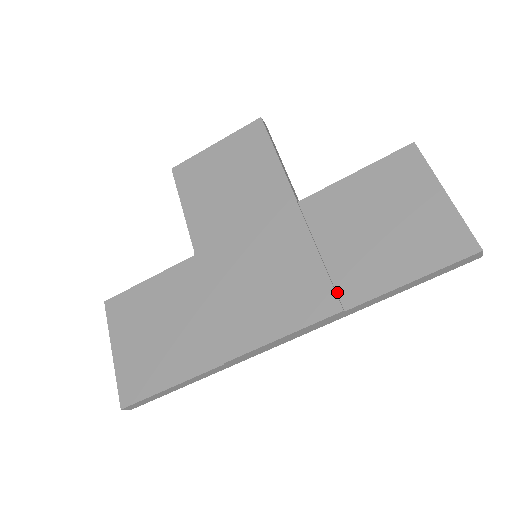
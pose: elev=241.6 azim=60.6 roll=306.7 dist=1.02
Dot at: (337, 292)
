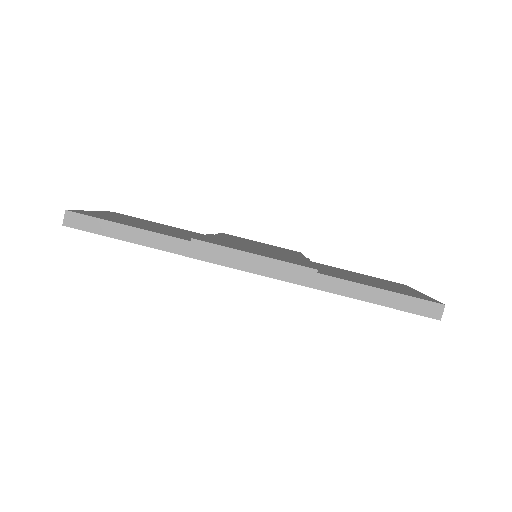
Dot at: occluded
